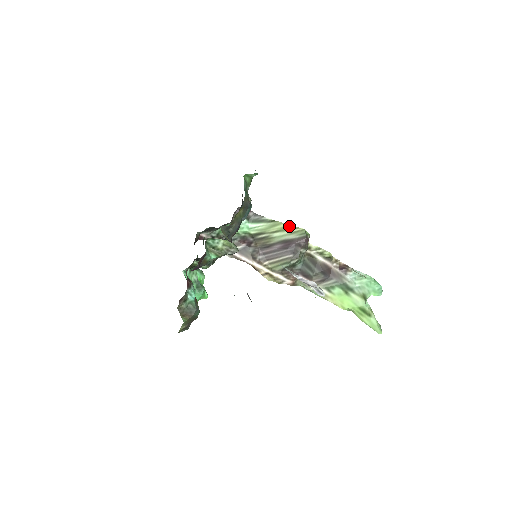
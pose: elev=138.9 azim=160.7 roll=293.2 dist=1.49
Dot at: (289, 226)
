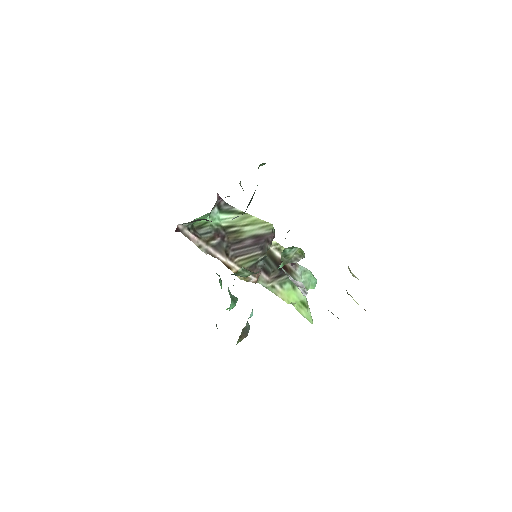
Dot at: (258, 220)
